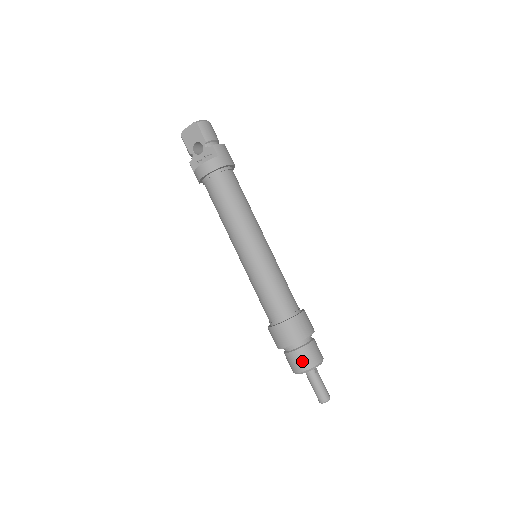
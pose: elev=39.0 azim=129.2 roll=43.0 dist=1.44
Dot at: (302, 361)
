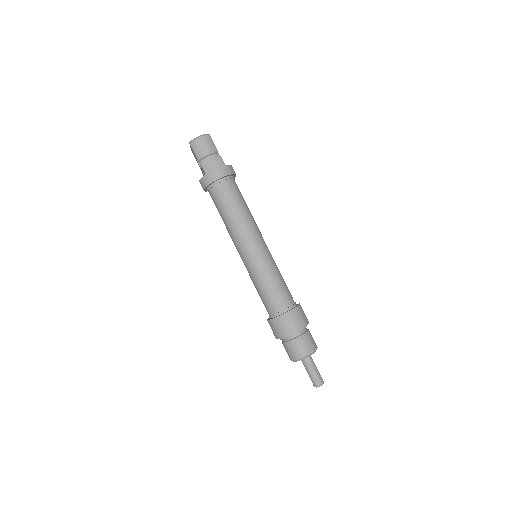
Dot at: (288, 353)
